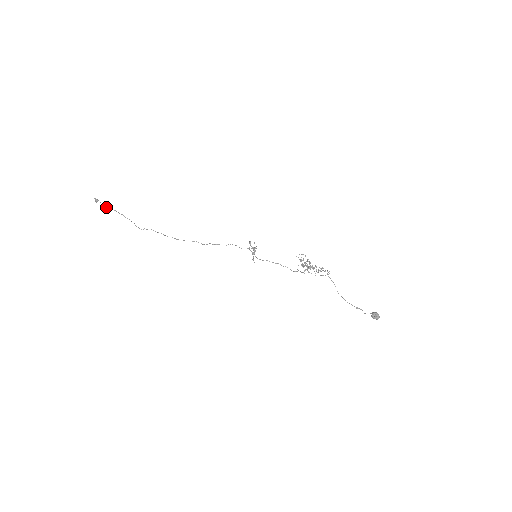
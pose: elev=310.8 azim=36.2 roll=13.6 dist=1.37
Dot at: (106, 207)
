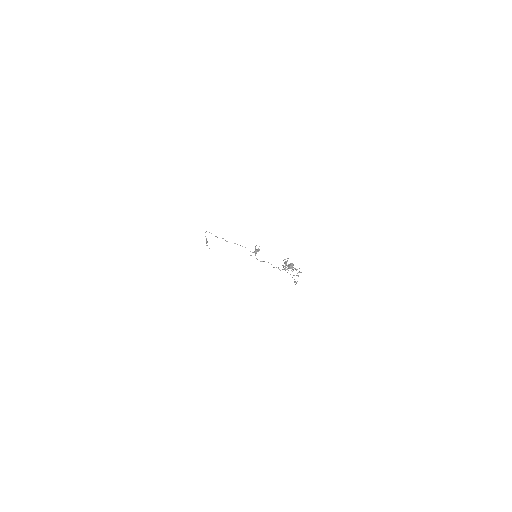
Dot at: (206, 241)
